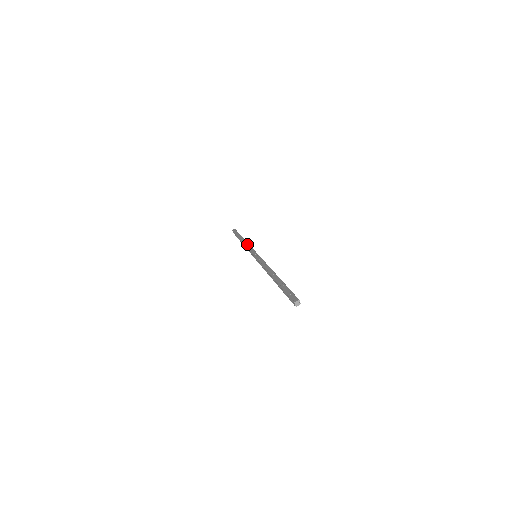
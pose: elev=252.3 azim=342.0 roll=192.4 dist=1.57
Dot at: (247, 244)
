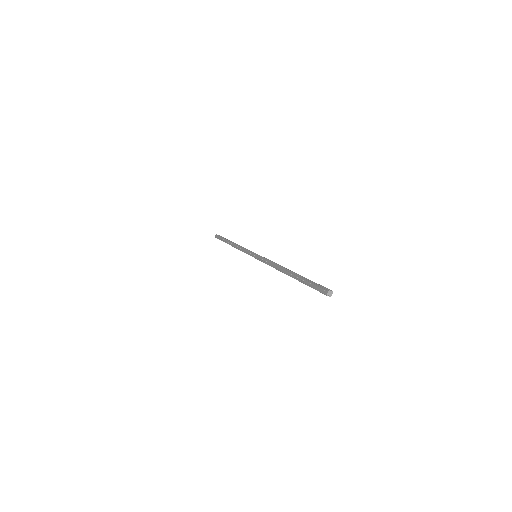
Dot at: (239, 247)
